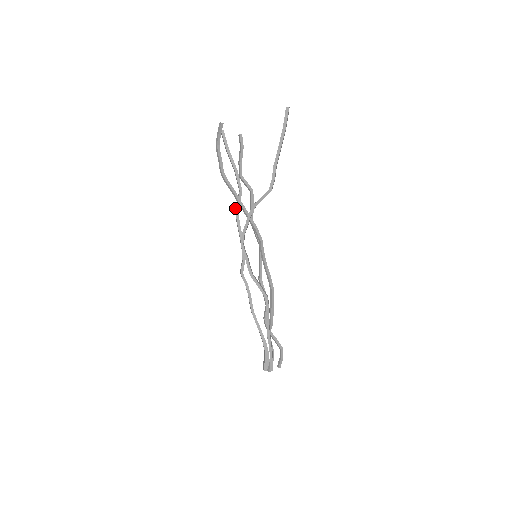
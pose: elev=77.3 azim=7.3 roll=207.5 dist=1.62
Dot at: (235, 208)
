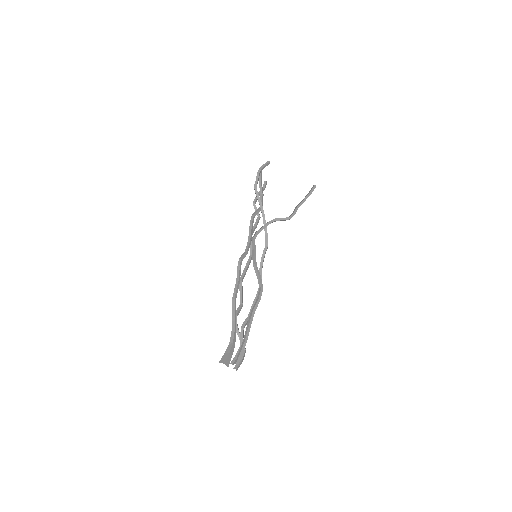
Dot at: (254, 214)
